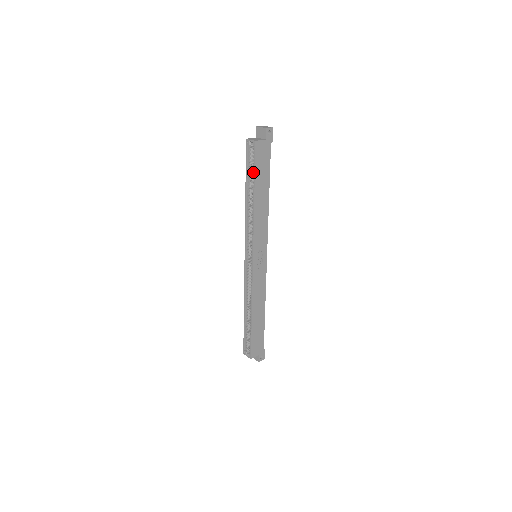
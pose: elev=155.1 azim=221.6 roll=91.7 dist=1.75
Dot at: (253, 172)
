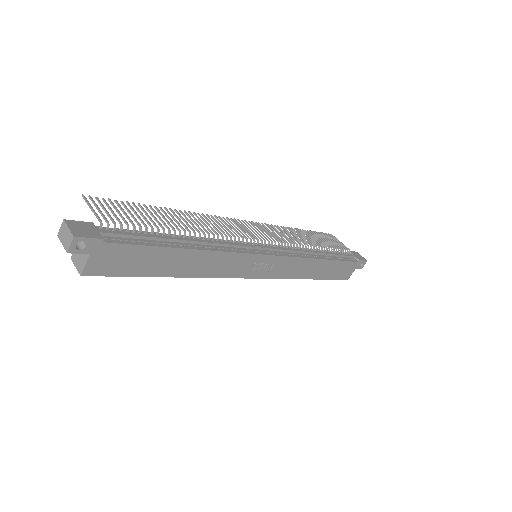
Dot at: (134, 270)
